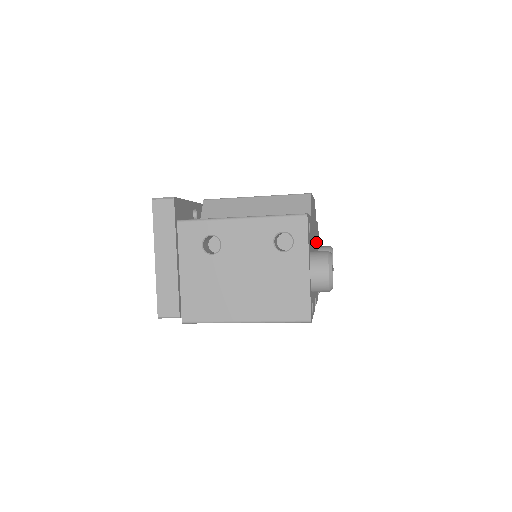
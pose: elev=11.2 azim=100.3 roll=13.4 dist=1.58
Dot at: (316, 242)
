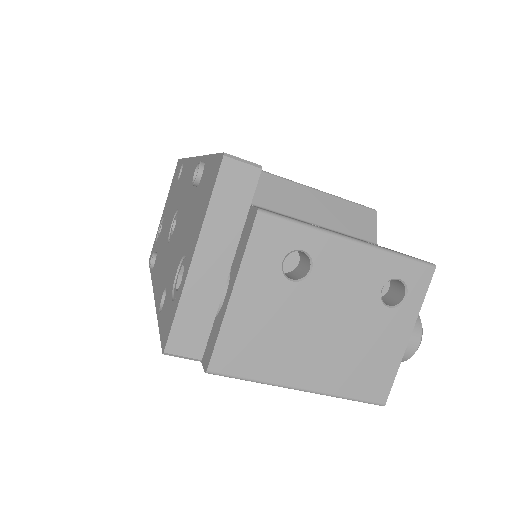
Dot at: occluded
